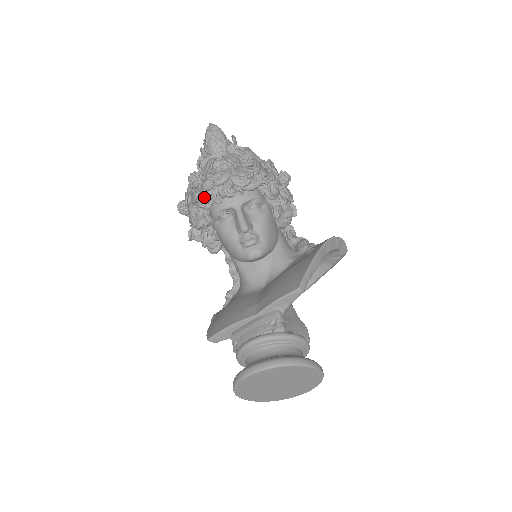
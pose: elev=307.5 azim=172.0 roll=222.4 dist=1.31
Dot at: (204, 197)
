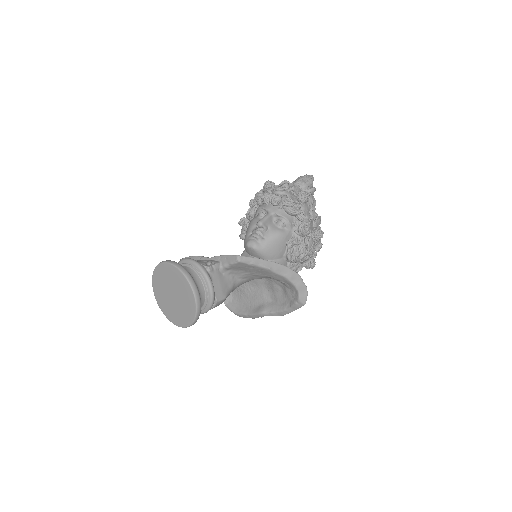
Dot at: occluded
